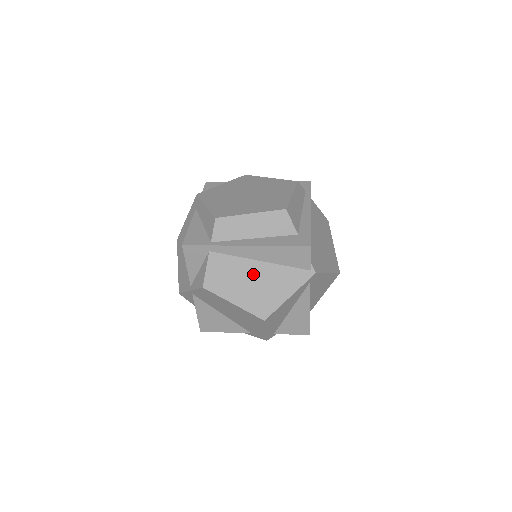
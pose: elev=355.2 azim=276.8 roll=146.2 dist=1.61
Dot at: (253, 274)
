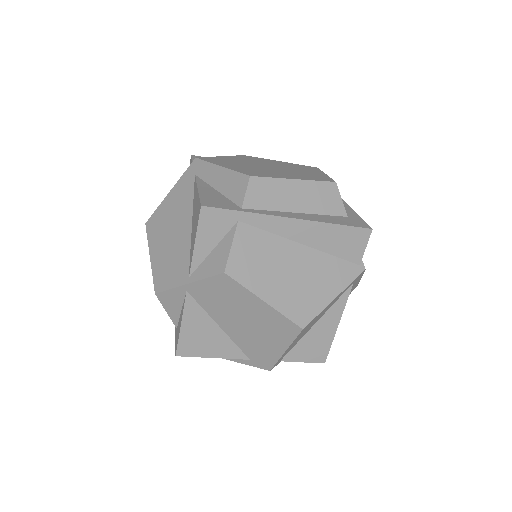
Dot at: (293, 261)
